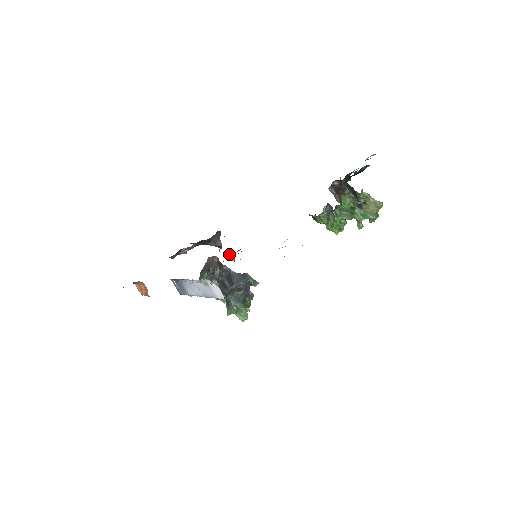
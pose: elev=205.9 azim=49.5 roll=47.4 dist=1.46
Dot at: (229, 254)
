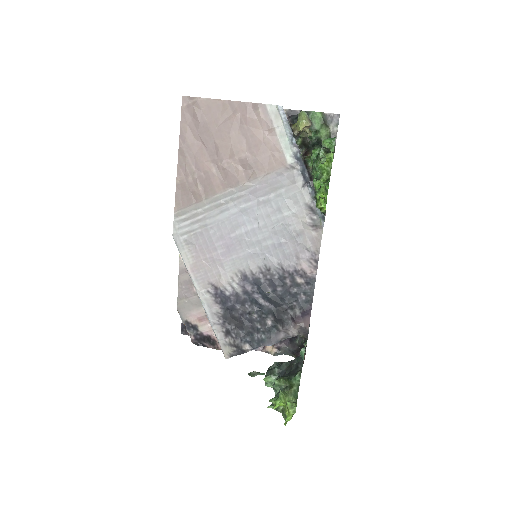
Dot at: occluded
